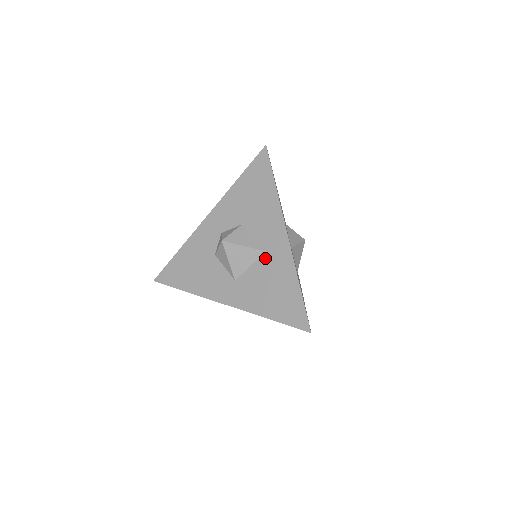
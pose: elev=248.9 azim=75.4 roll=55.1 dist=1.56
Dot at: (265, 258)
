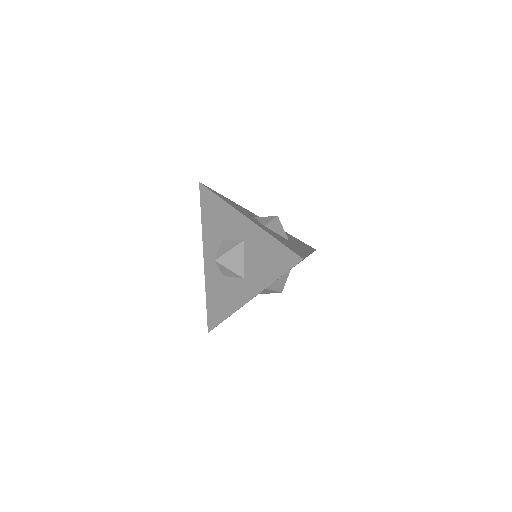
Dot at: (246, 245)
